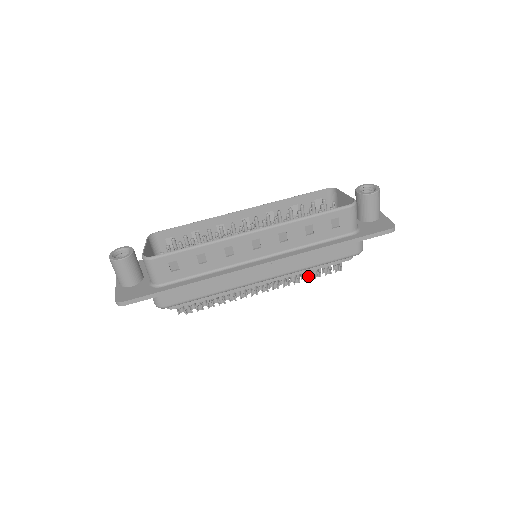
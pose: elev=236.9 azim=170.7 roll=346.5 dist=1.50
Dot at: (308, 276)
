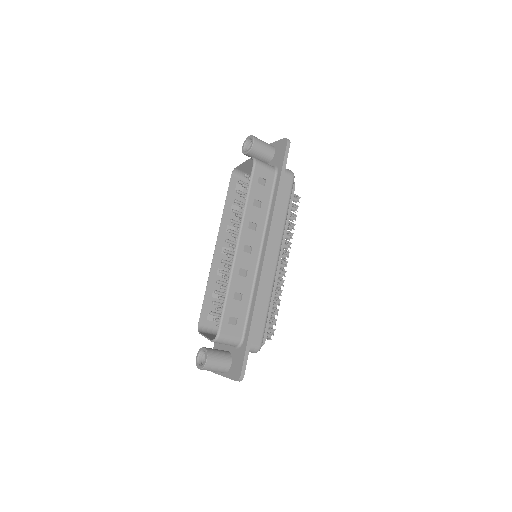
Dot at: occluded
